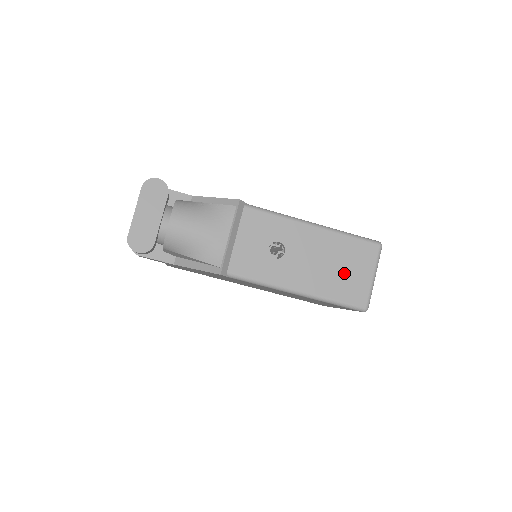
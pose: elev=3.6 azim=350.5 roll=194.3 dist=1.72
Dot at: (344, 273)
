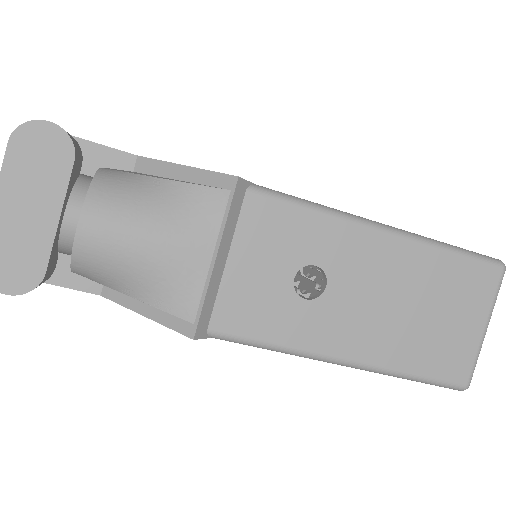
Dot at: (434, 323)
